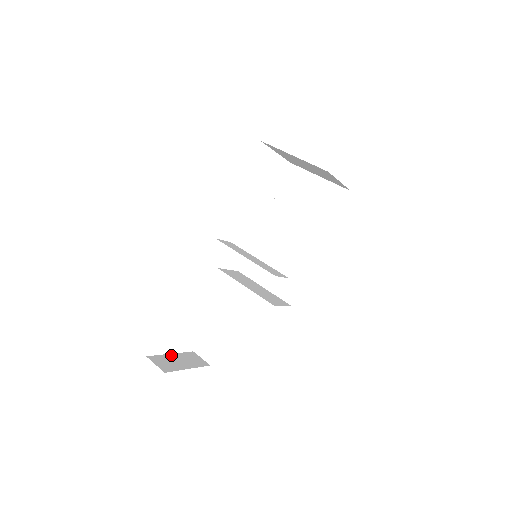
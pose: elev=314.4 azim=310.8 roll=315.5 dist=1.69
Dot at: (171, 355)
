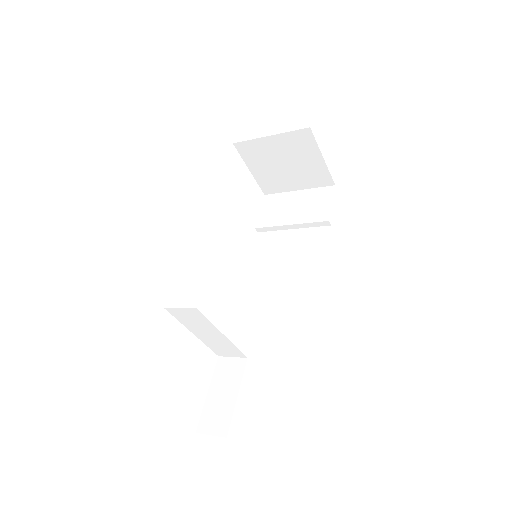
Dot at: occluded
